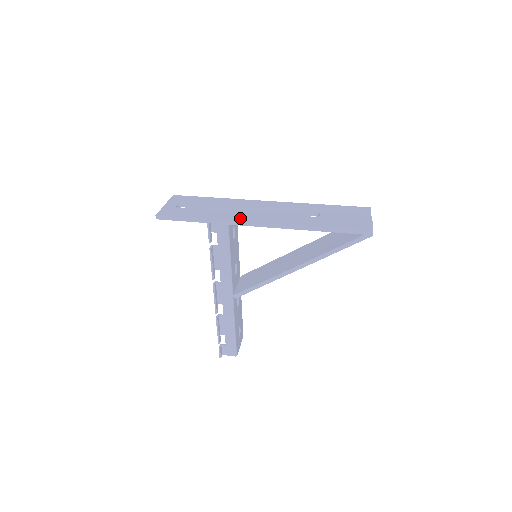
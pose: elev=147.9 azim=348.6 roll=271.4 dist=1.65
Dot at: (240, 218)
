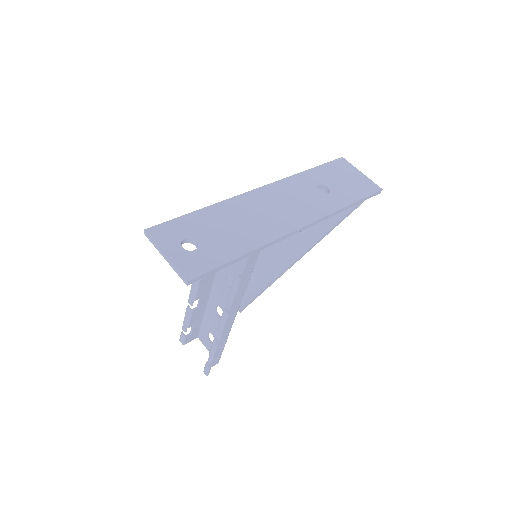
Dot at: (279, 230)
